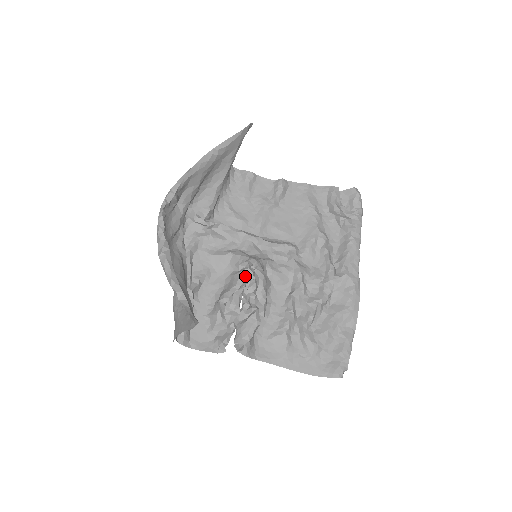
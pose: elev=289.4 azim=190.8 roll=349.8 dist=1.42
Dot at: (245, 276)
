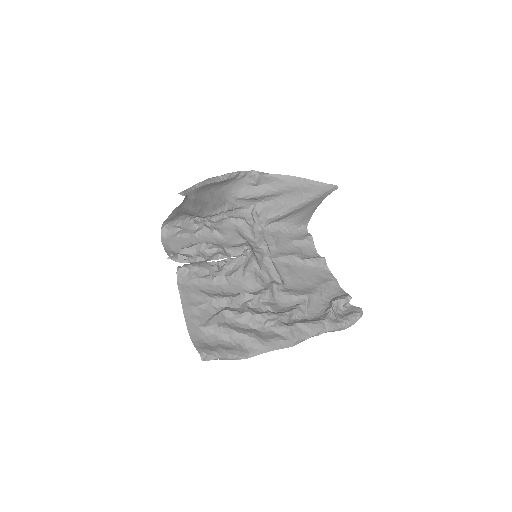
Dot at: (236, 249)
